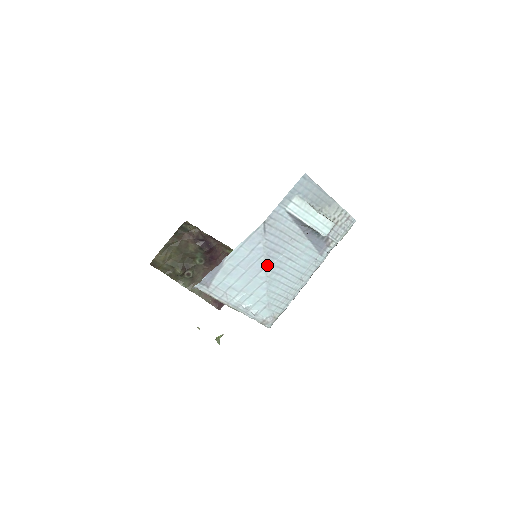
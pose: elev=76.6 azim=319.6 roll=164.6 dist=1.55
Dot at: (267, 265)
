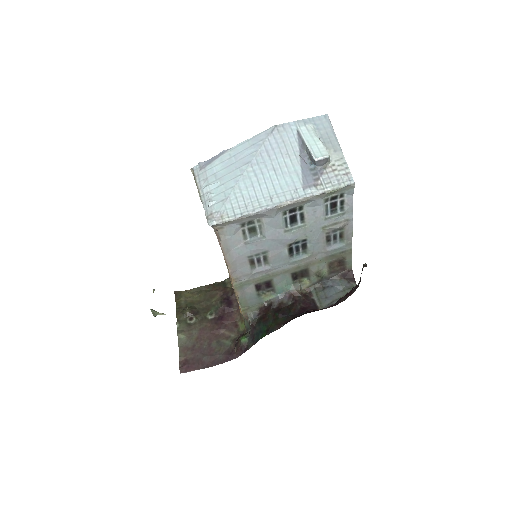
Dot at: (254, 161)
